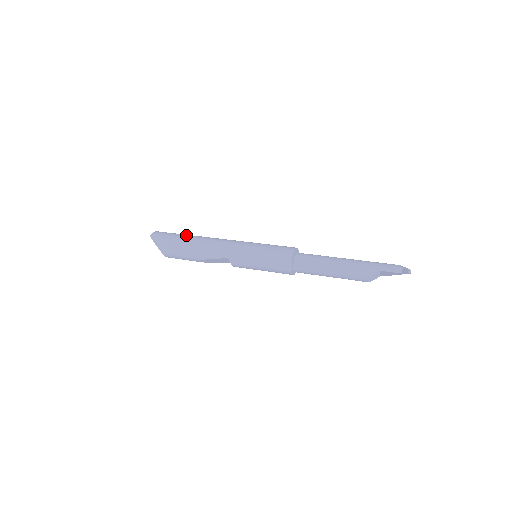
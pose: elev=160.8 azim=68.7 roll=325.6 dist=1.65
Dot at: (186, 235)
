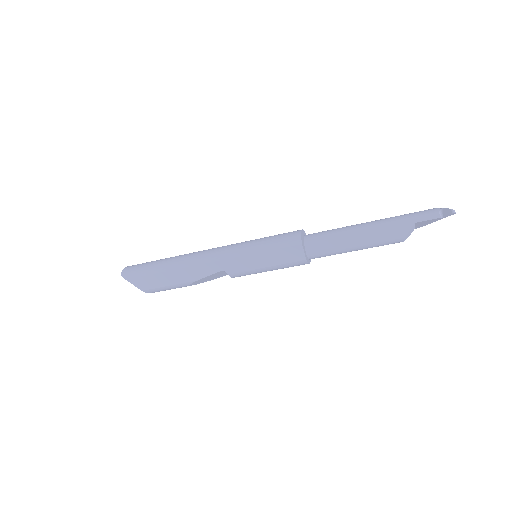
Dot at: (163, 259)
